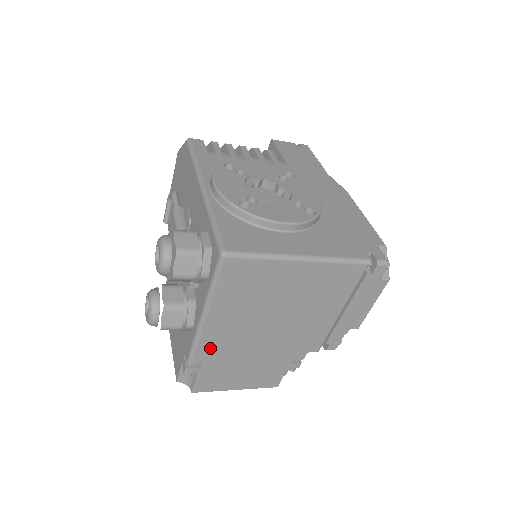
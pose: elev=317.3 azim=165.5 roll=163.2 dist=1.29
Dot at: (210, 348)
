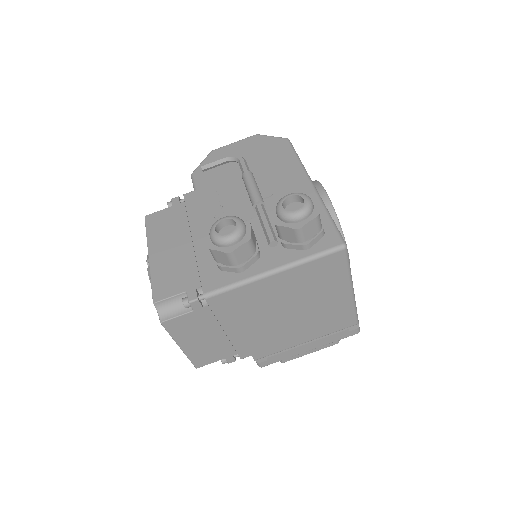
Dot at: (234, 298)
